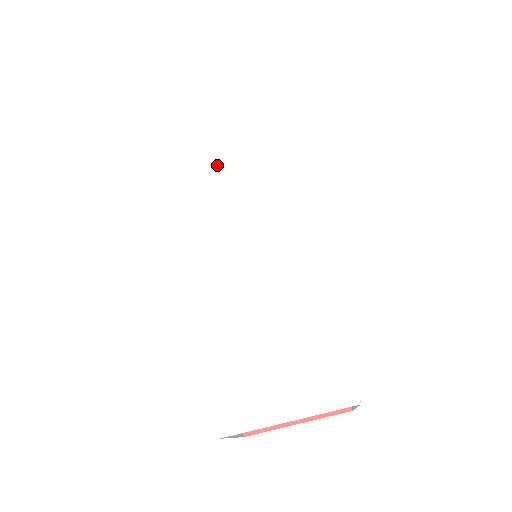
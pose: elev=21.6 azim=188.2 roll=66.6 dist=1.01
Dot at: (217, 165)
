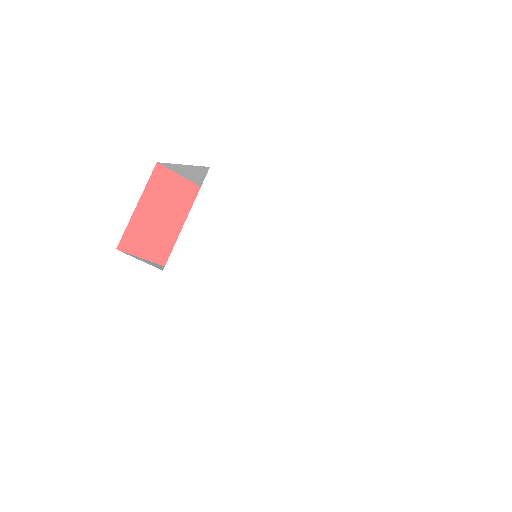
Dot at: (238, 256)
